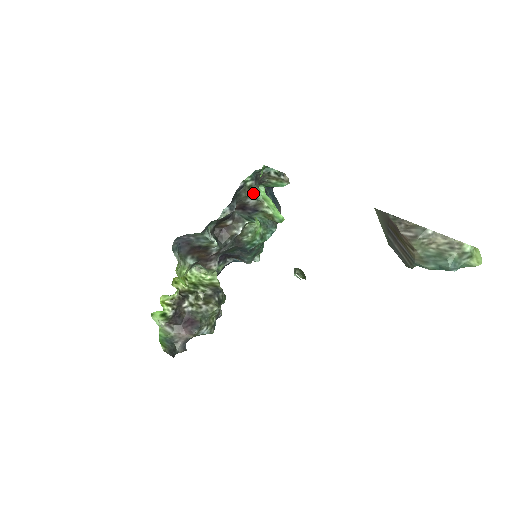
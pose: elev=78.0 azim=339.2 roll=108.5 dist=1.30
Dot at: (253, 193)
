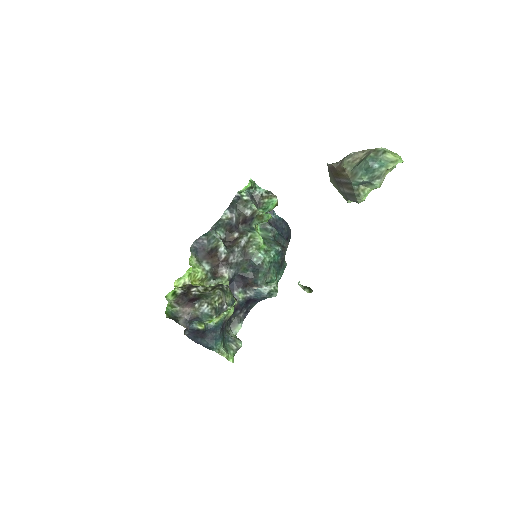
Dot at: (248, 204)
